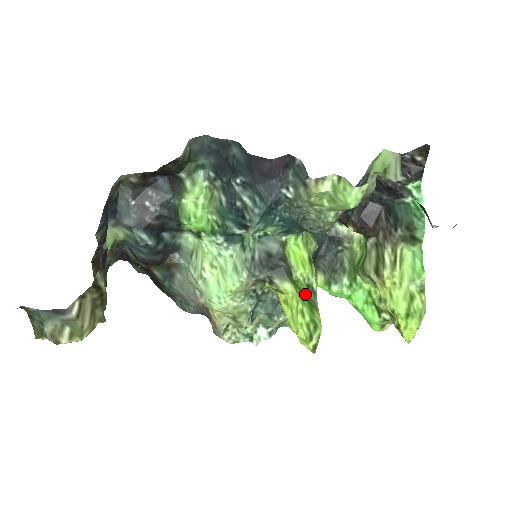
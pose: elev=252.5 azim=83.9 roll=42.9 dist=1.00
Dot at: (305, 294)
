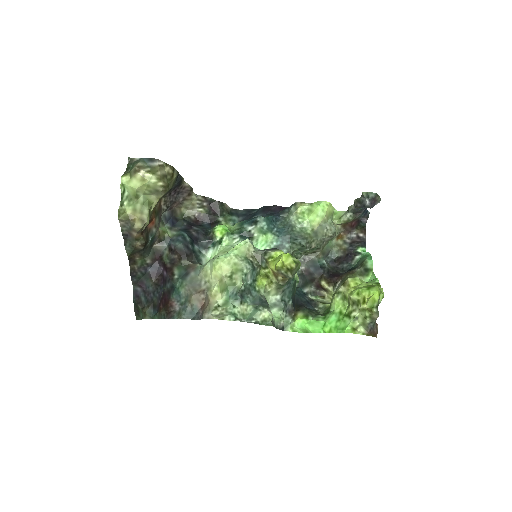
Dot at: occluded
